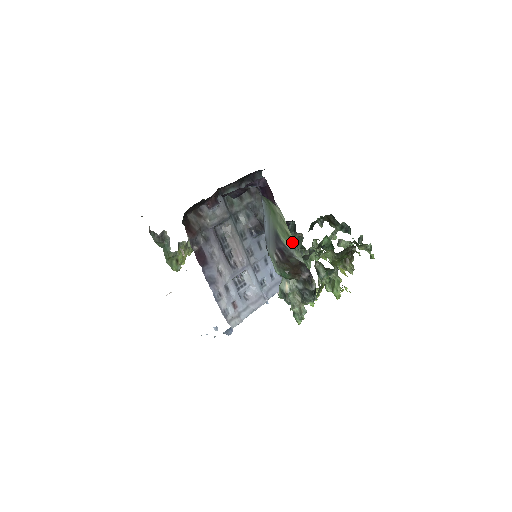
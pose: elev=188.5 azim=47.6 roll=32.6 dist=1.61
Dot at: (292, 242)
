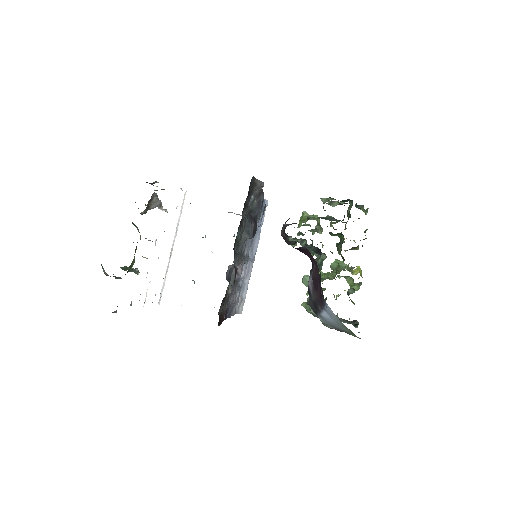
Dot at: occluded
